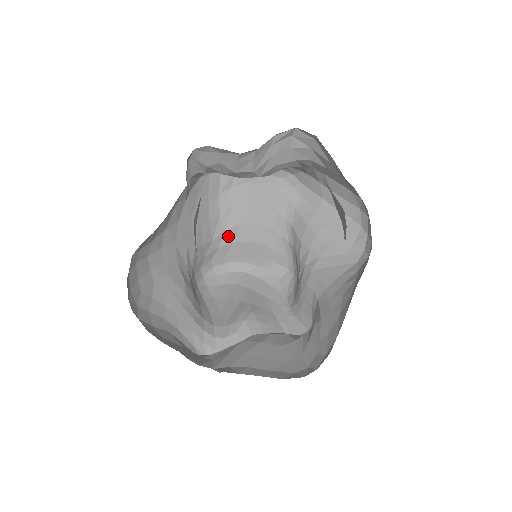
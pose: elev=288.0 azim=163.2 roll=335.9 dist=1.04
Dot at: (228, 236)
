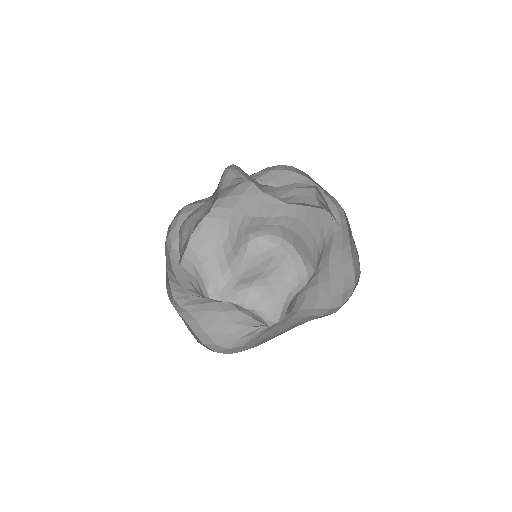
Dot at: (286, 221)
